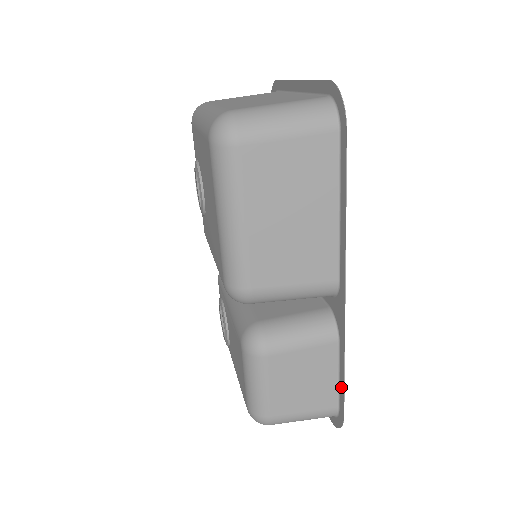
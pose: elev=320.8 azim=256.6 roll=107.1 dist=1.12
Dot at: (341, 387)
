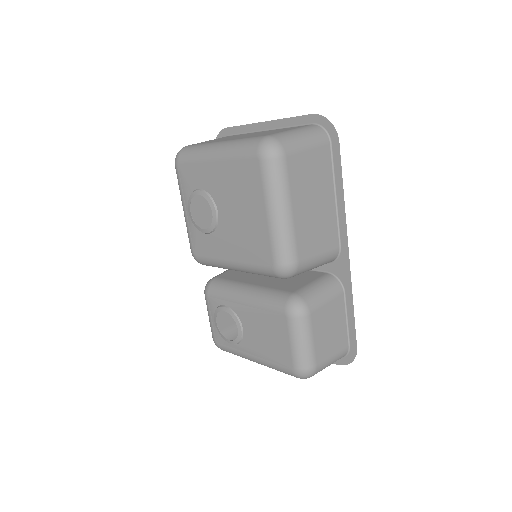
Dot at: (351, 326)
